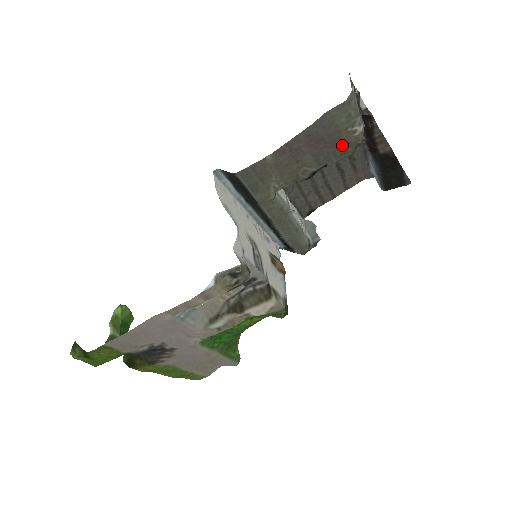
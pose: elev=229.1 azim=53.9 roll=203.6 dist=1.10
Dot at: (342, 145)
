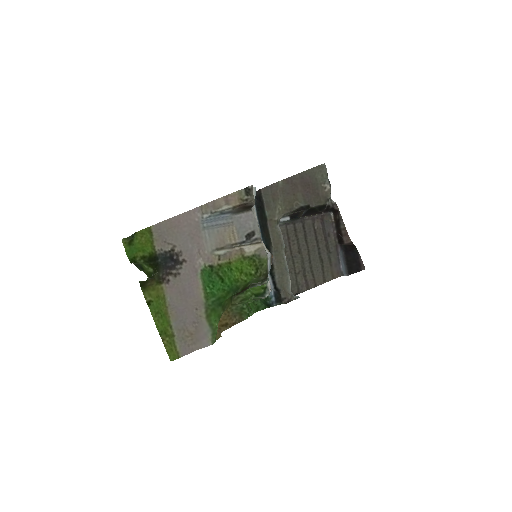
Dot at: (319, 196)
